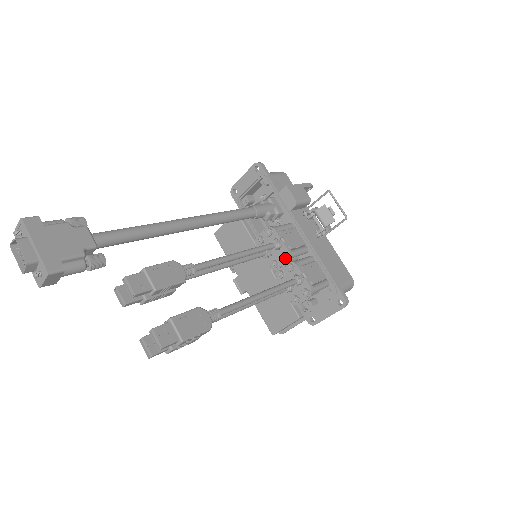
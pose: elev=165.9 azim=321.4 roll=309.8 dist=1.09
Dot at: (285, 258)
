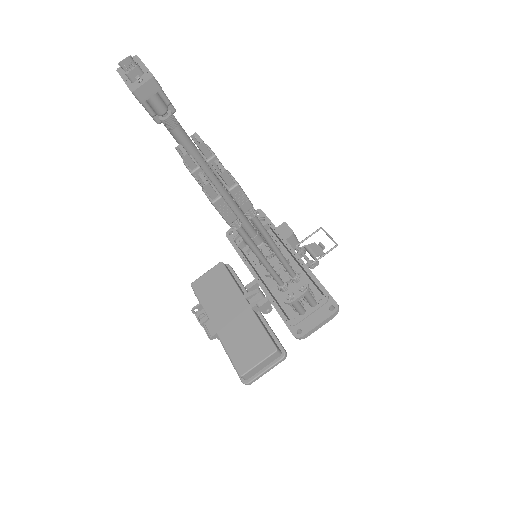
Dot at: occluded
